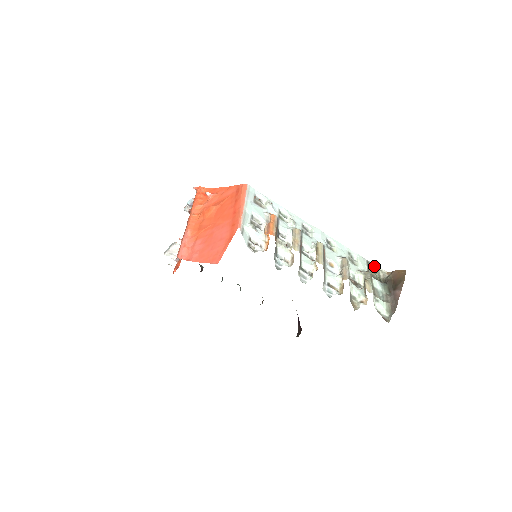
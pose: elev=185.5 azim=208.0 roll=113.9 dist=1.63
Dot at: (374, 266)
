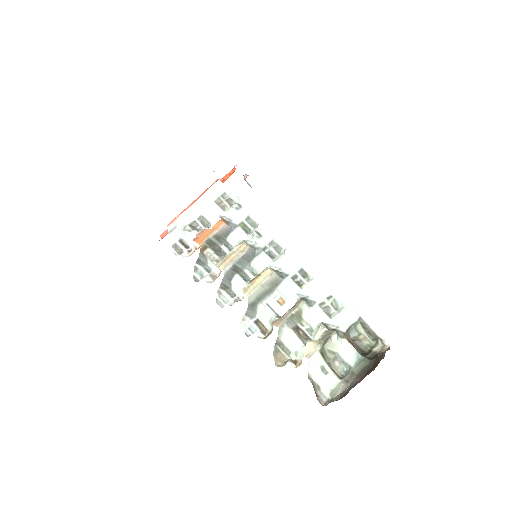
Dot at: (371, 329)
